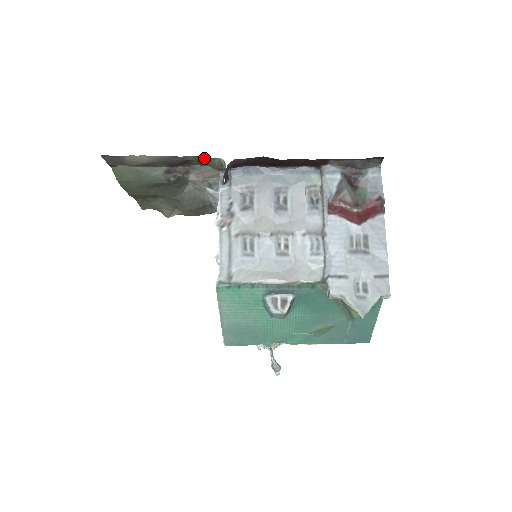
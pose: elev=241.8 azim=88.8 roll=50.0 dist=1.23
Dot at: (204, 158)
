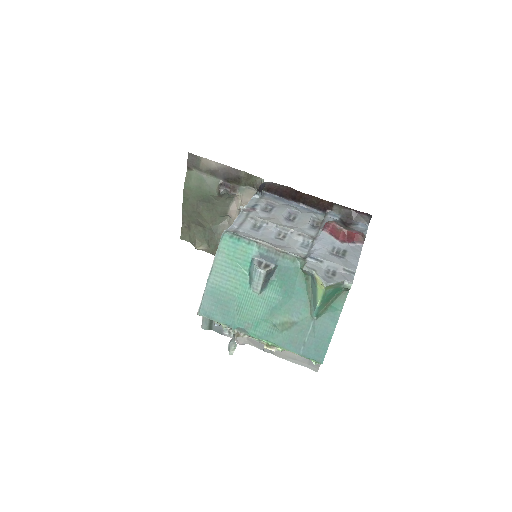
Dot at: (252, 176)
